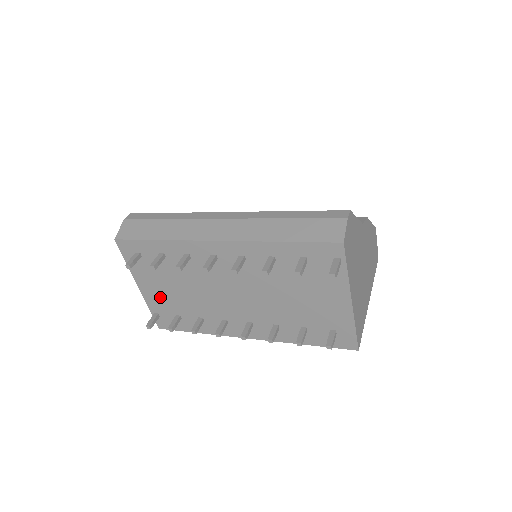
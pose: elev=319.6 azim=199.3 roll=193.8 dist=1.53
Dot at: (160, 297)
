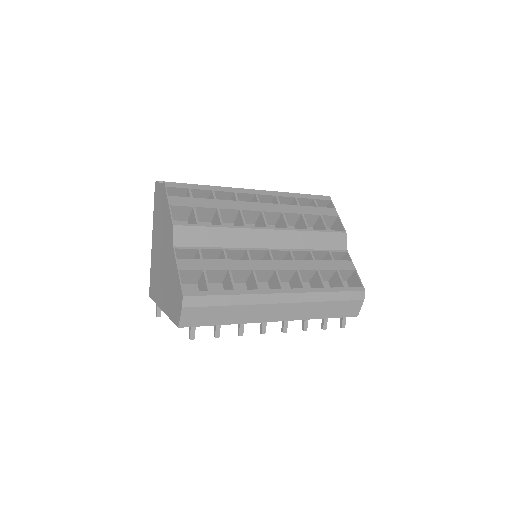
Dot at: occluded
